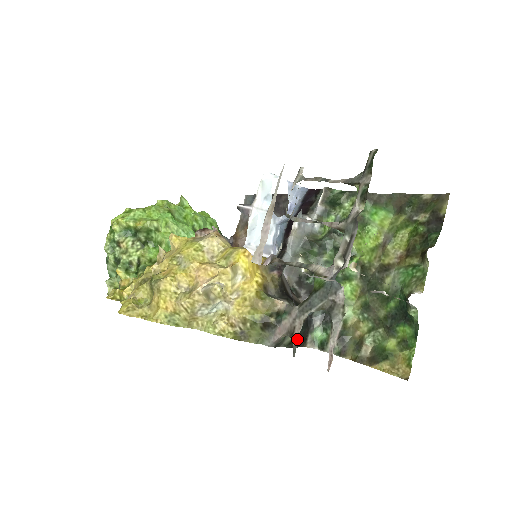
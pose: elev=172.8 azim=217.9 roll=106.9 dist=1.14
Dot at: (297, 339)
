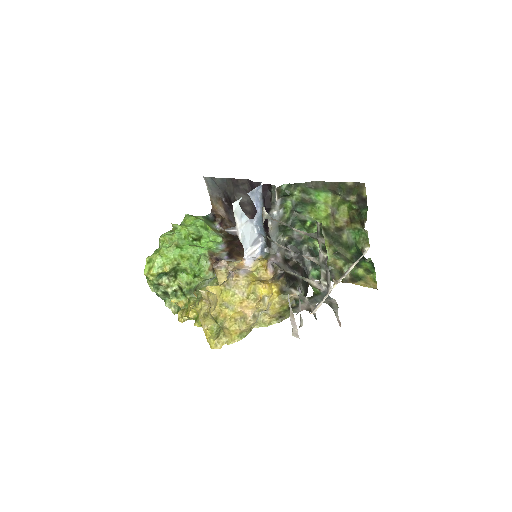
Dot at: (315, 313)
